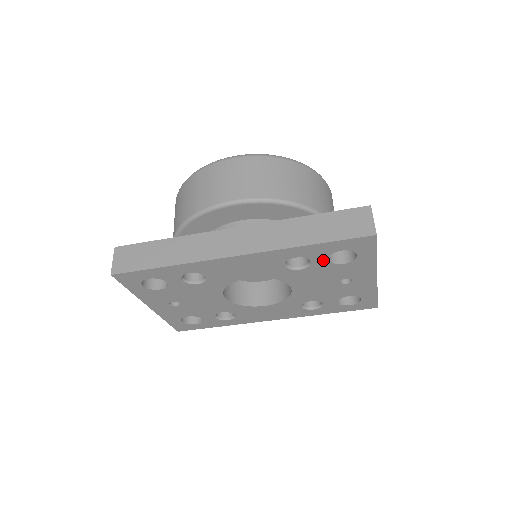
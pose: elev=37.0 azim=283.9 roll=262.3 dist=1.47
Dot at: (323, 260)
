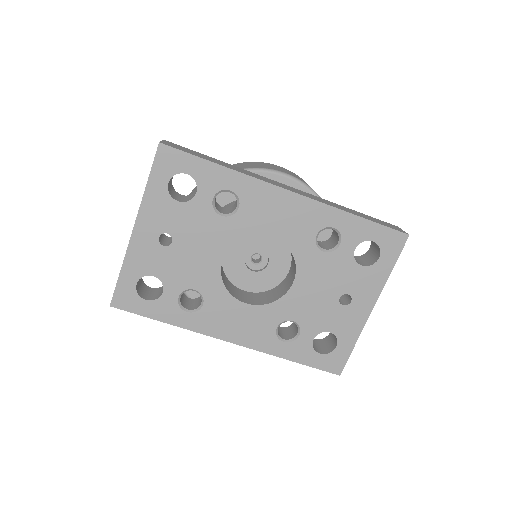
Dot at: (350, 248)
